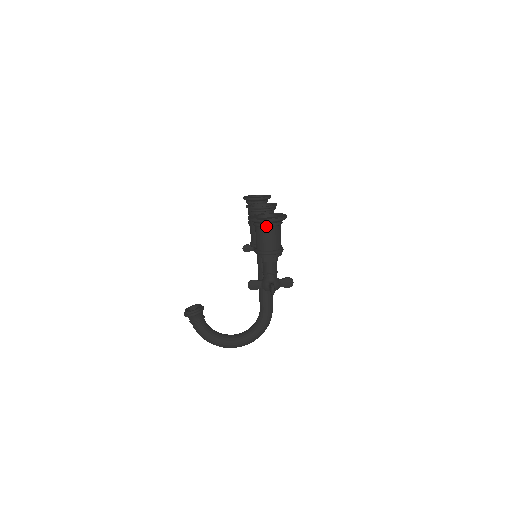
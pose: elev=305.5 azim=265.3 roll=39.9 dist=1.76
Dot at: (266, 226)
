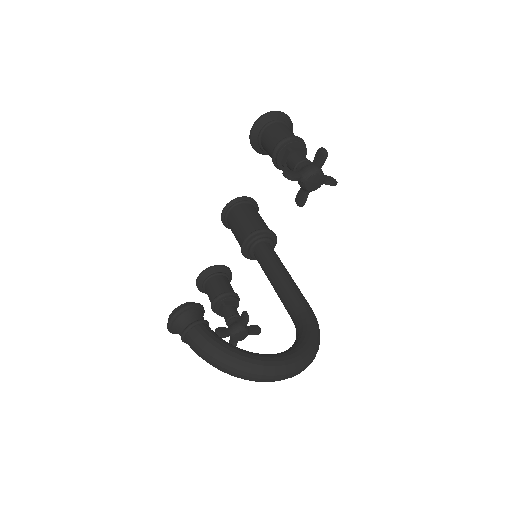
Dot at: (278, 120)
